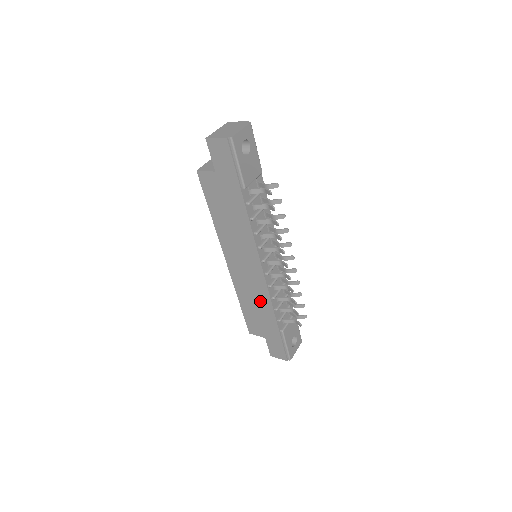
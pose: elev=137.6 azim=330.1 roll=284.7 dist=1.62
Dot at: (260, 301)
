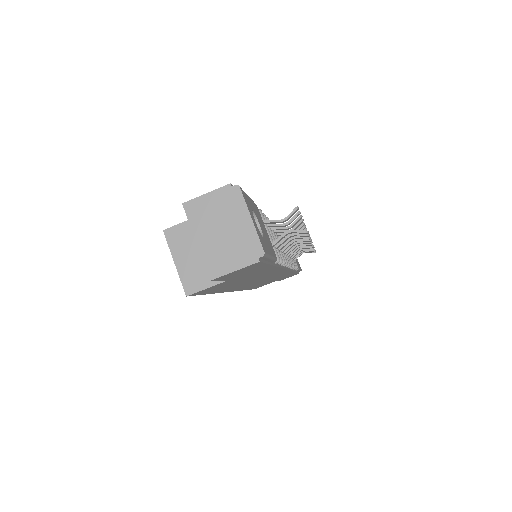
Dot at: occluded
